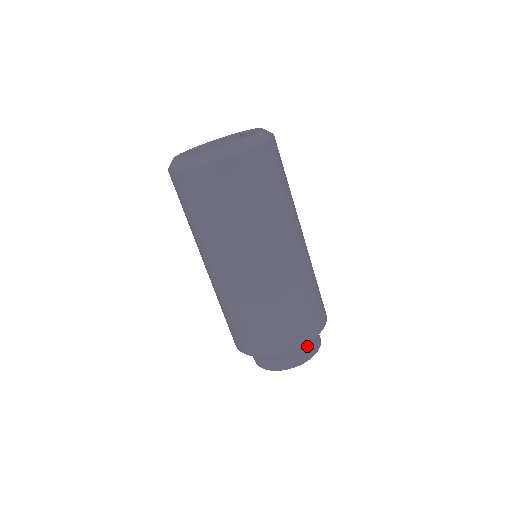
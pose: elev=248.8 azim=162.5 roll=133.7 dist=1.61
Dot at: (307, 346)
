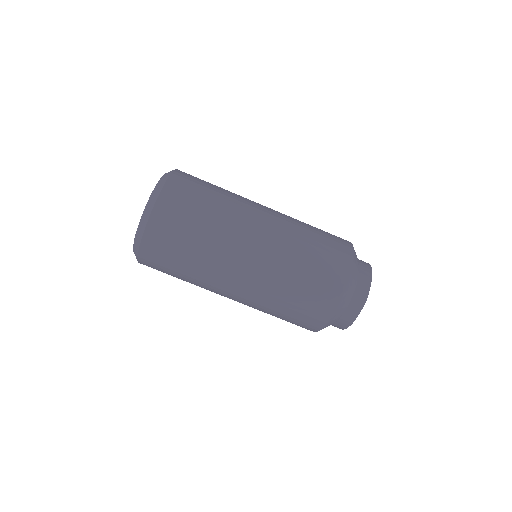
Dot at: (344, 308)
